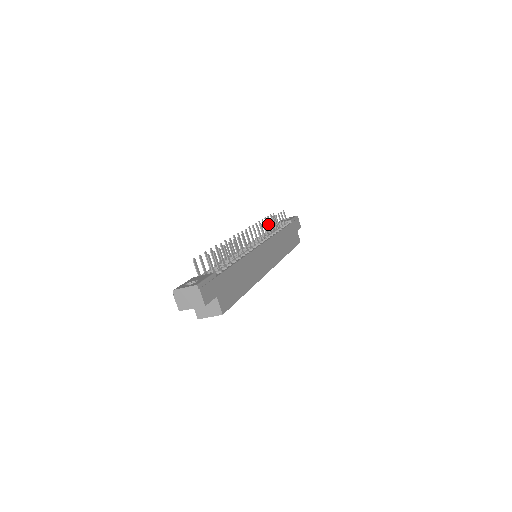
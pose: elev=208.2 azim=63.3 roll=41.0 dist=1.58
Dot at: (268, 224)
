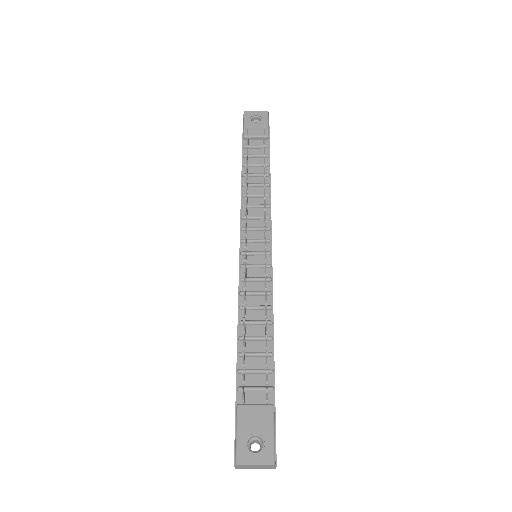
Dot at: occluded
